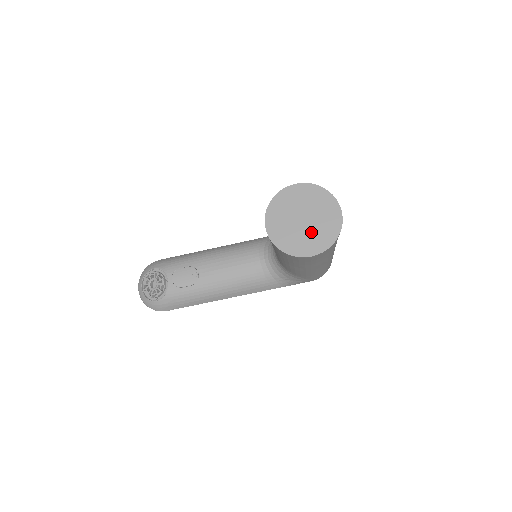
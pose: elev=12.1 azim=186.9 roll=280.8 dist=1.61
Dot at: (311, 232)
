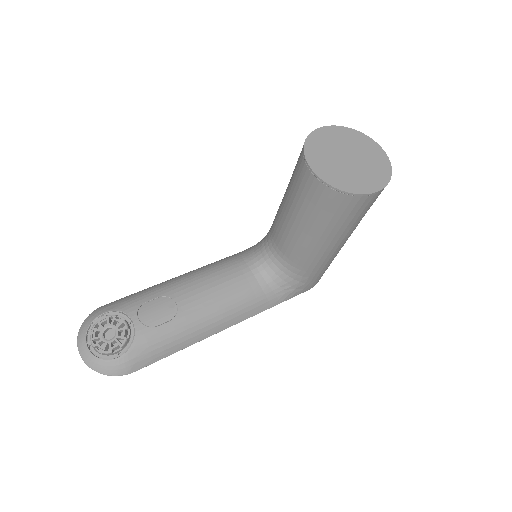
Dot at: (363, 169)
